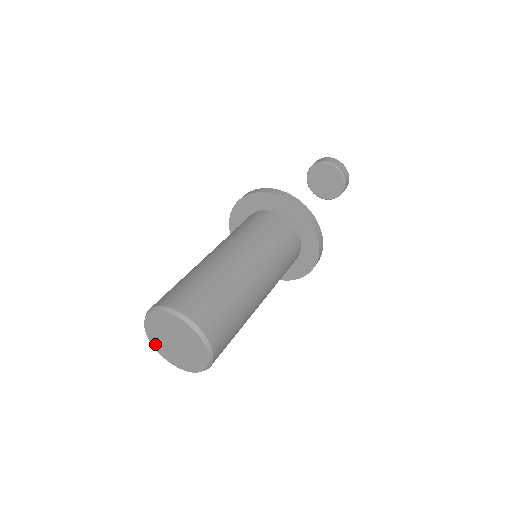
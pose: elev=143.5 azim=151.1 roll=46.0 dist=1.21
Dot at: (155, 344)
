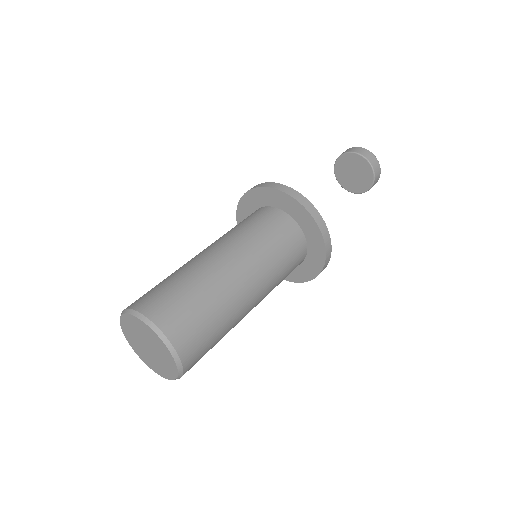
Dot at: (124, 323)
